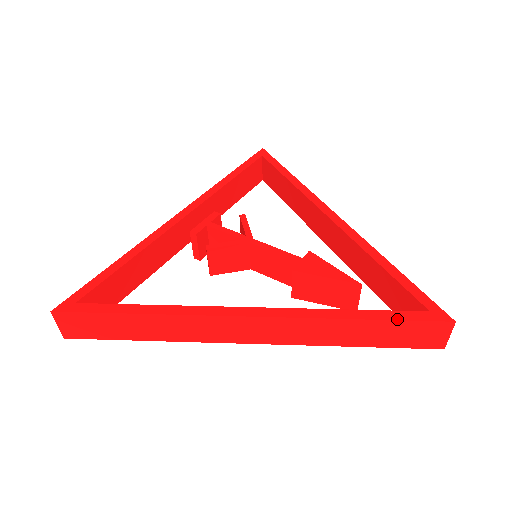
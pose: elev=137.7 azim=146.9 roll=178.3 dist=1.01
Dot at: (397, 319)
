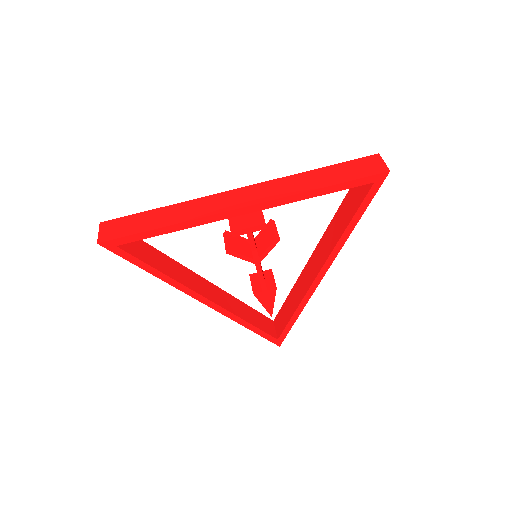
Dot at: (262, 336)
